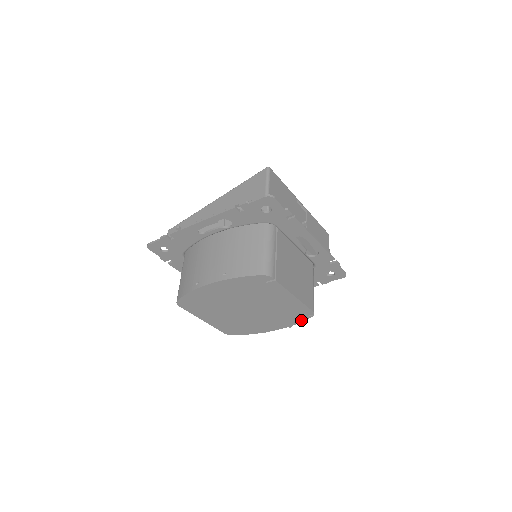
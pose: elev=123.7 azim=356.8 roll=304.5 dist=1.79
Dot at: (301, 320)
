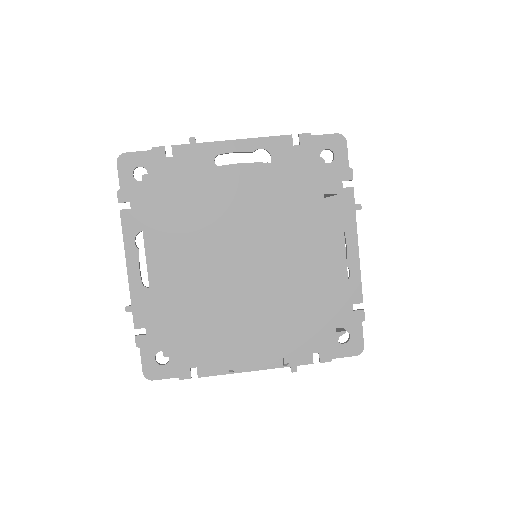
Dot at: (318, 341)
